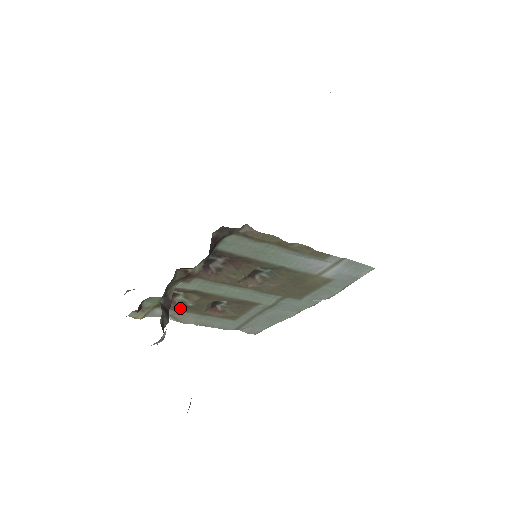
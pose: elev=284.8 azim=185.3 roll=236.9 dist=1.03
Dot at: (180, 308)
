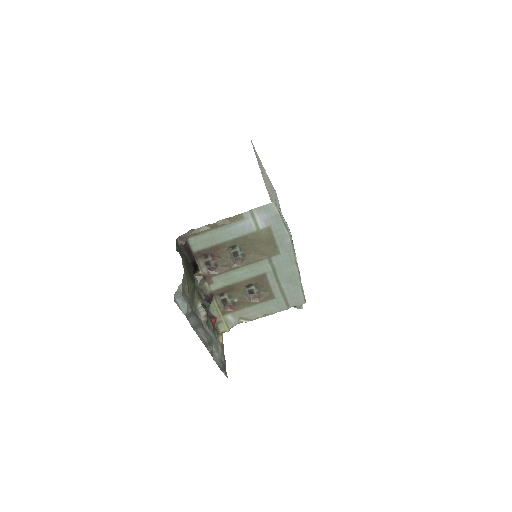
Dot at: (236, 307)
